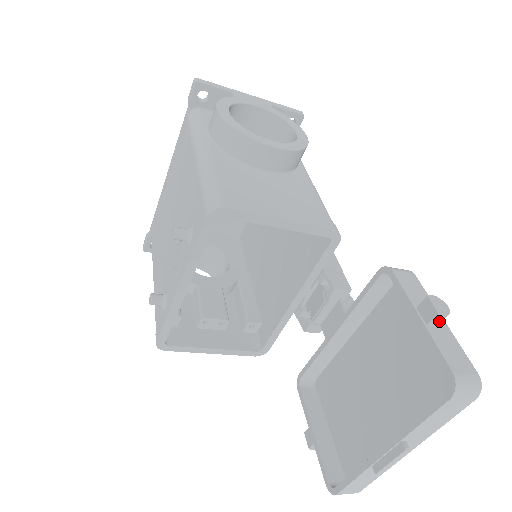
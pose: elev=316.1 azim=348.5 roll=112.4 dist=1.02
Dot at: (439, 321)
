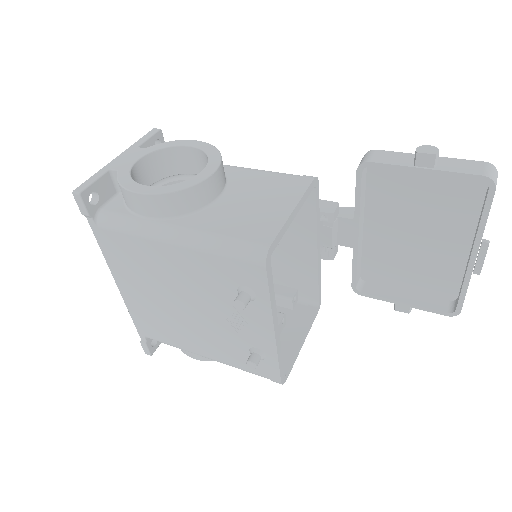
Dot at: occluded
